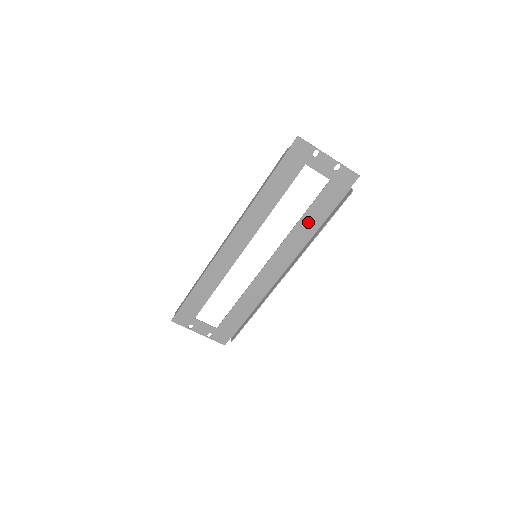
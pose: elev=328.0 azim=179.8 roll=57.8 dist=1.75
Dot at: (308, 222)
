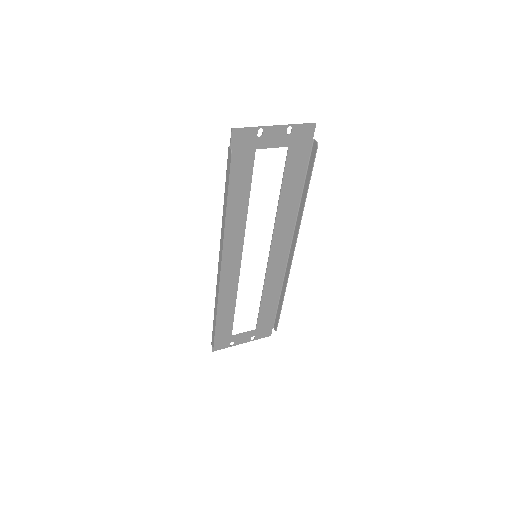
Dot at: (288, 197)
